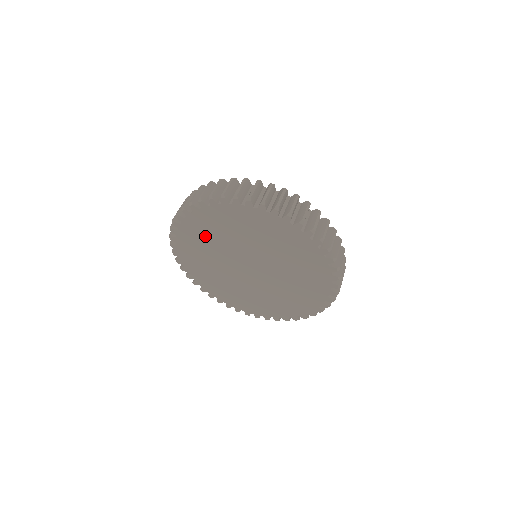
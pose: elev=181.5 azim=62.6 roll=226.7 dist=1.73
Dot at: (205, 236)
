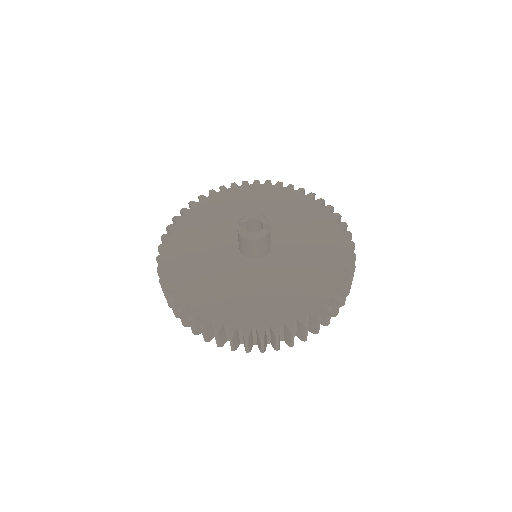
Dot at: occluded
